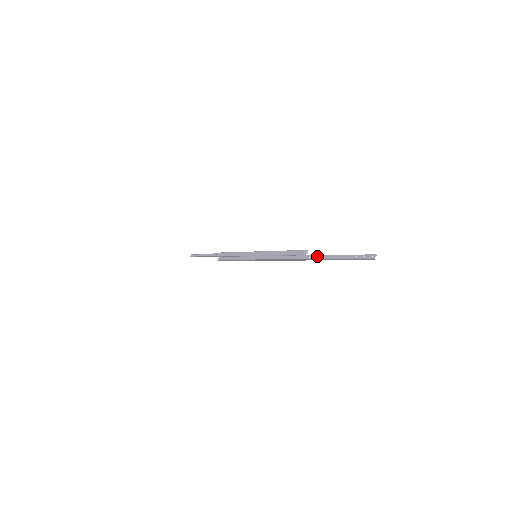
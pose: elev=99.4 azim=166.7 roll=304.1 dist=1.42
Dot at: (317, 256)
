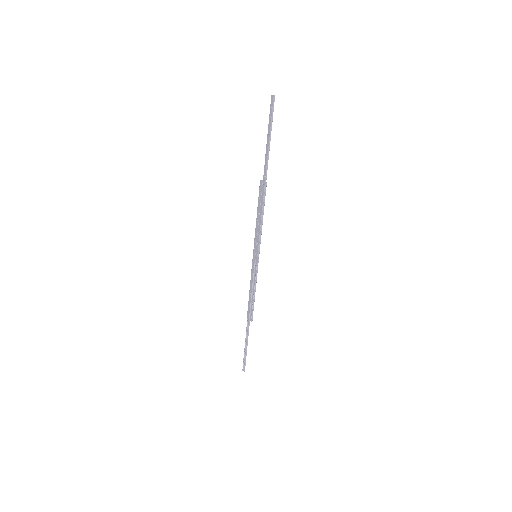
Dot at: (265, 166)
